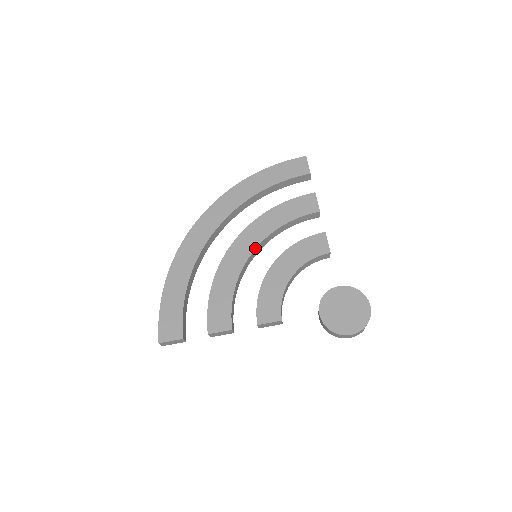
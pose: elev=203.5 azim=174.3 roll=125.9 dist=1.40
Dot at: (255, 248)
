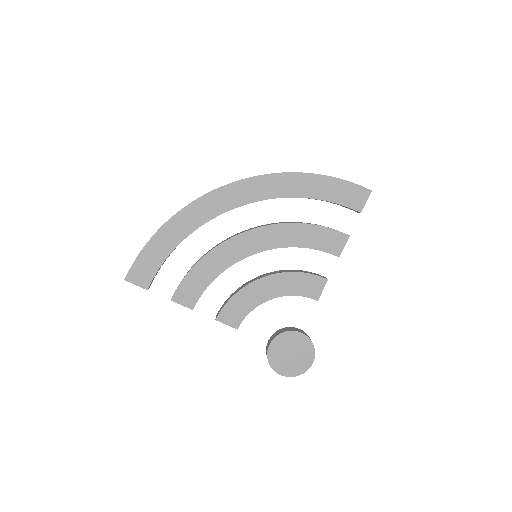
Dot at: occluded
